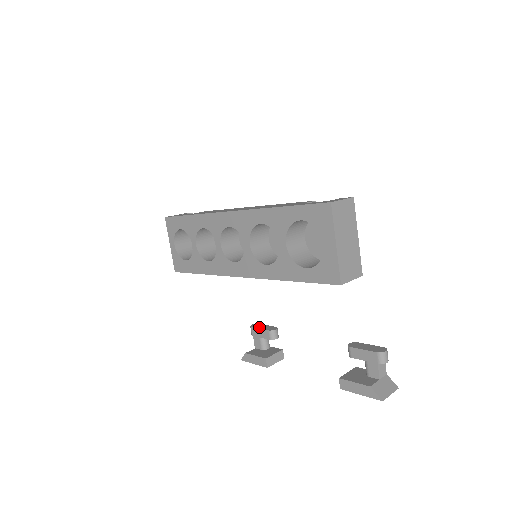
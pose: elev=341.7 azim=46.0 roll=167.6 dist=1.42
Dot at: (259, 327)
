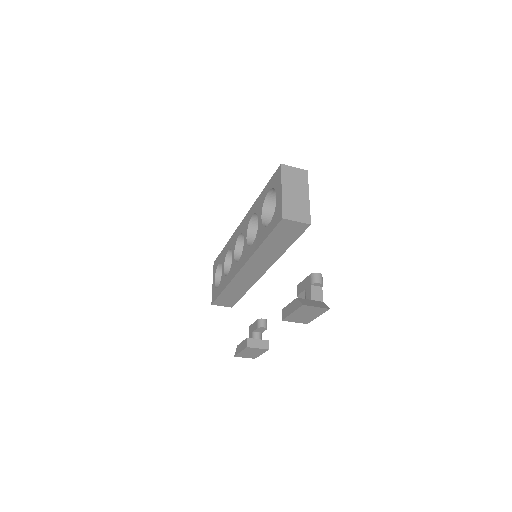
Dot at: occluded
